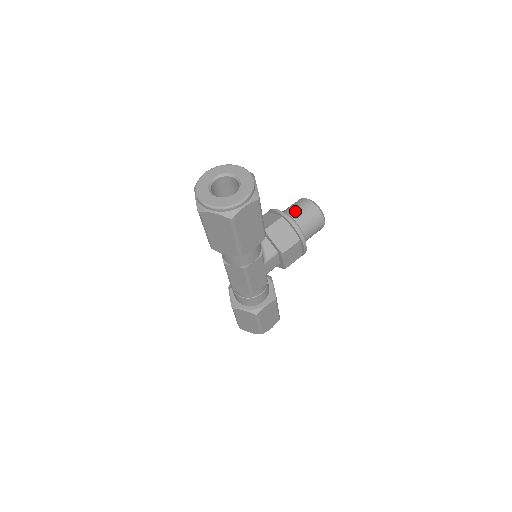
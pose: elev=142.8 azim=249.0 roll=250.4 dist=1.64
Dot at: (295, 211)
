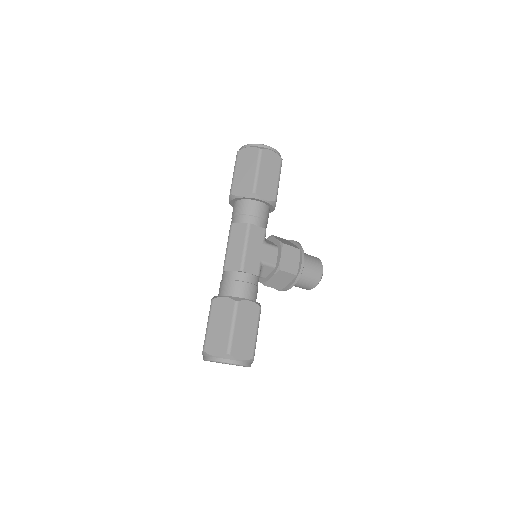
Dot at: occluded
